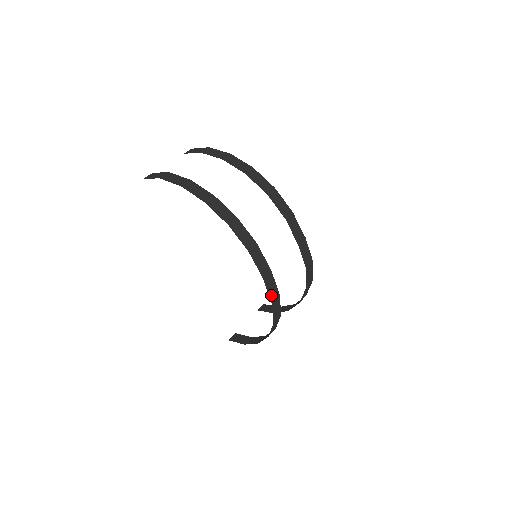
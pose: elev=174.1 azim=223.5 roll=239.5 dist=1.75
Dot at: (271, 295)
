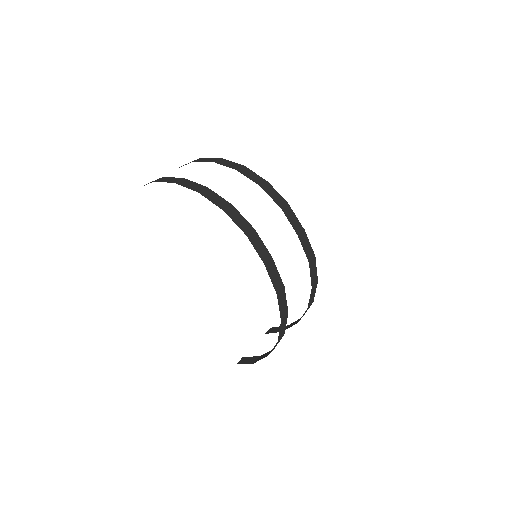
Dot at: (275, 285)
